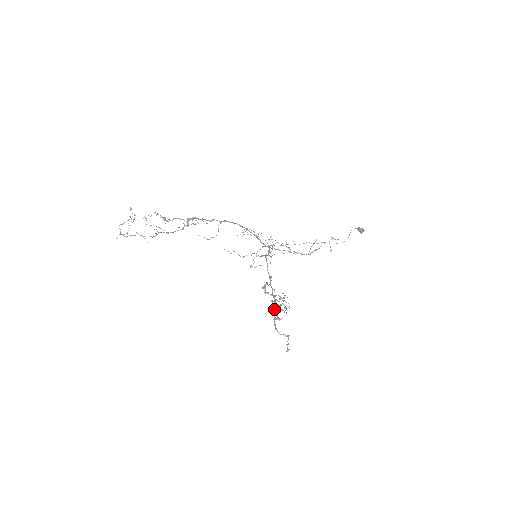
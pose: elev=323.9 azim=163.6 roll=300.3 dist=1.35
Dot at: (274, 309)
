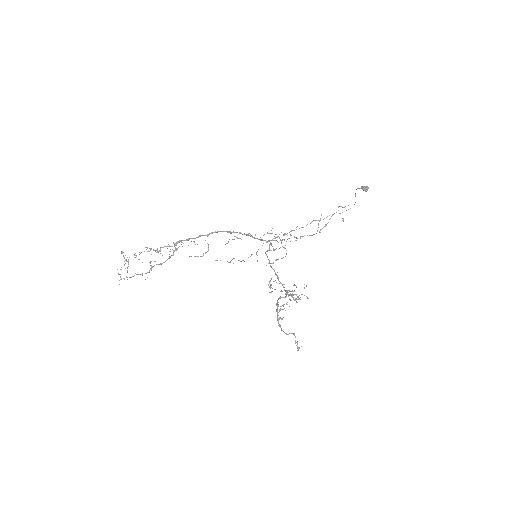
Dot at: (276, 309)
